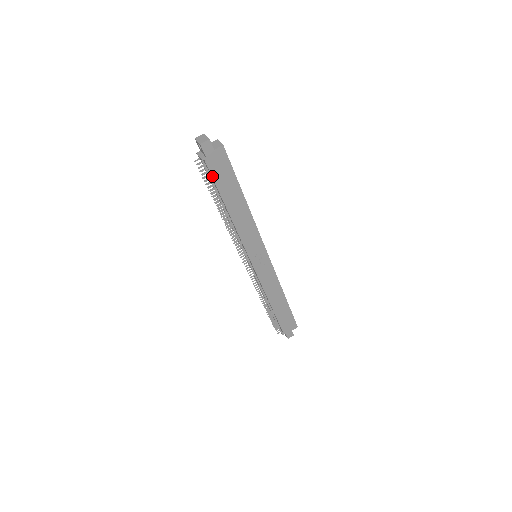
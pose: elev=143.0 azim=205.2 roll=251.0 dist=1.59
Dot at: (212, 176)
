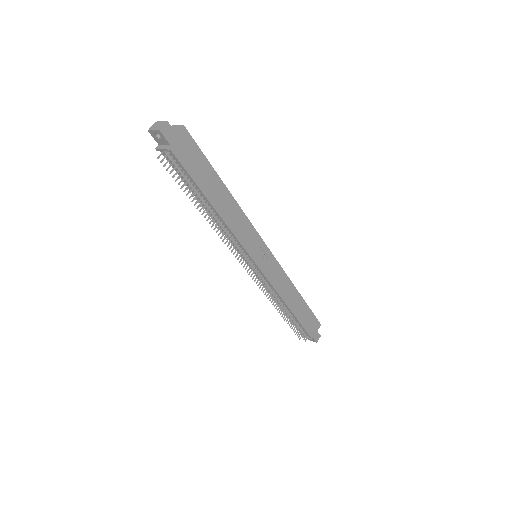
Dot at: (184, 168)
